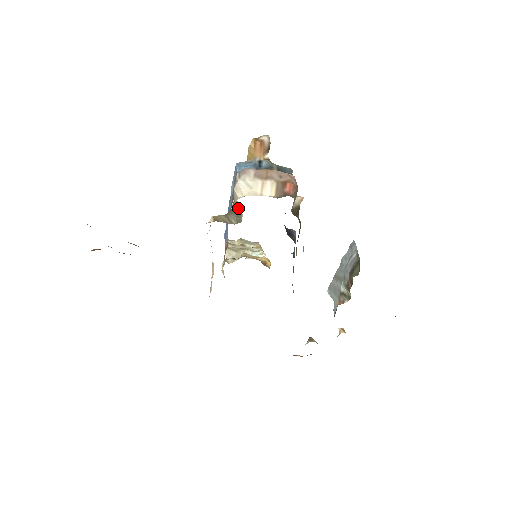
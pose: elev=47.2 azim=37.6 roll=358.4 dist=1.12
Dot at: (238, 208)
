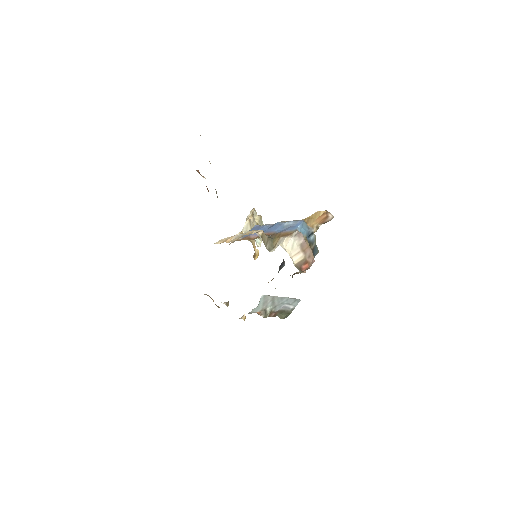
Dot at: (277, 243)
